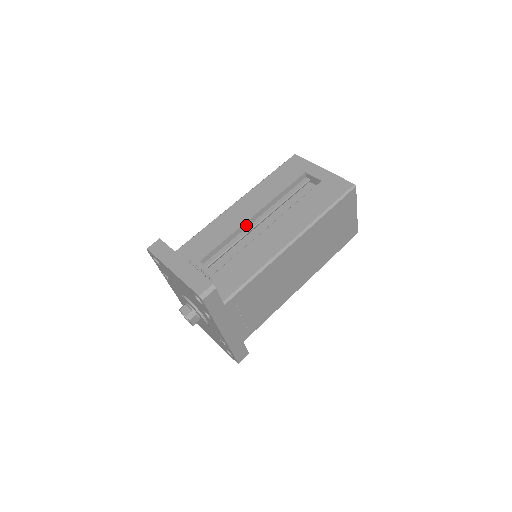
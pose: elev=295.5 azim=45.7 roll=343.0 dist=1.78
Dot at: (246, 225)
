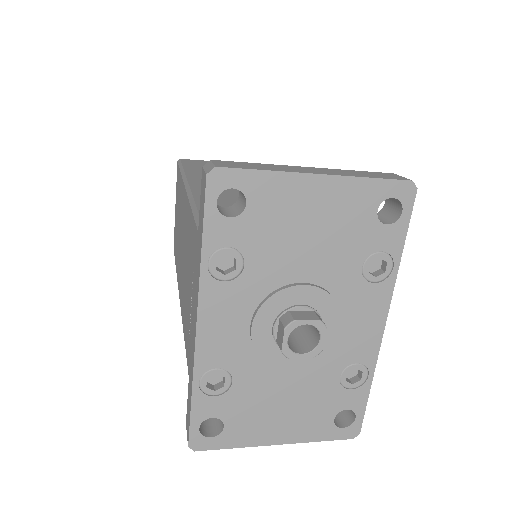
Dot at: occluded
